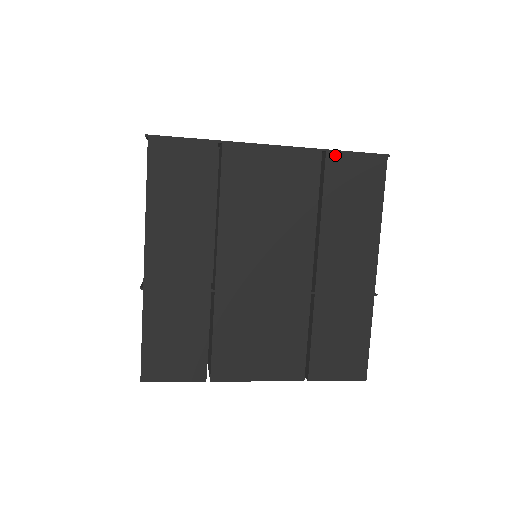
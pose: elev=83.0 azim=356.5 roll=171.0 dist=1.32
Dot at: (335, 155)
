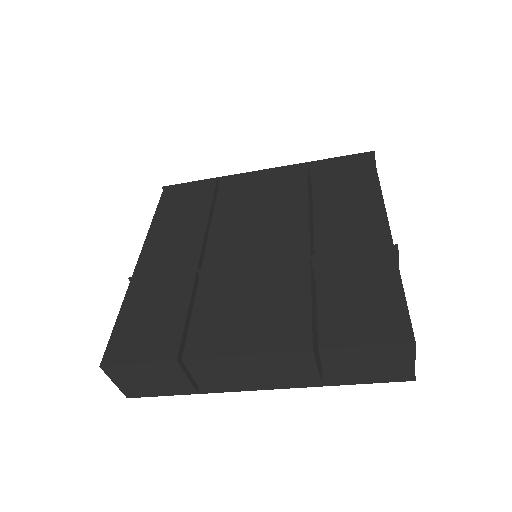
Dot at: (320, 163)
